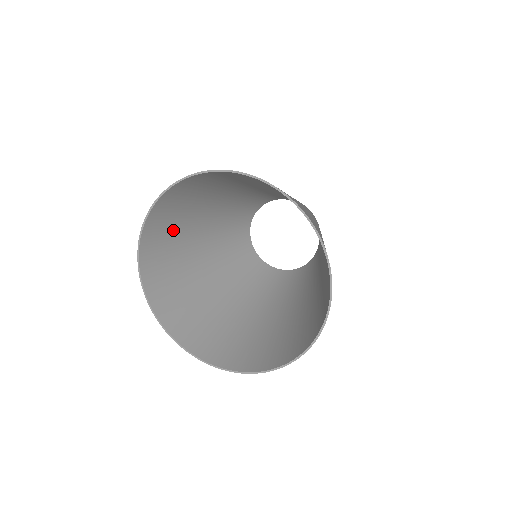
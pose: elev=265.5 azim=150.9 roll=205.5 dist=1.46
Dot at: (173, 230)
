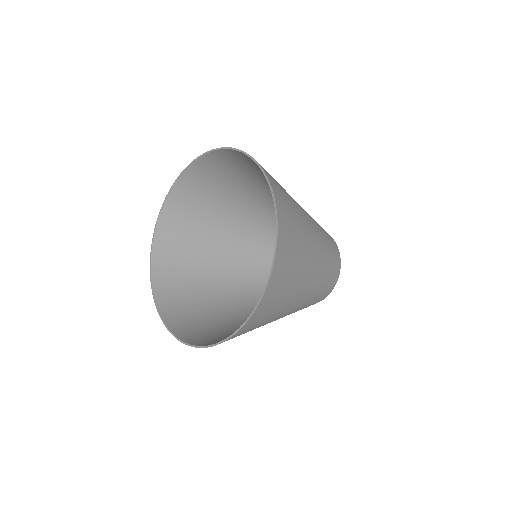
Dot at: (185, 264)
